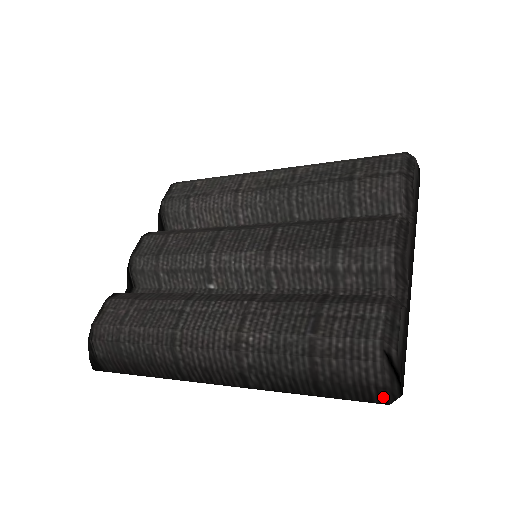
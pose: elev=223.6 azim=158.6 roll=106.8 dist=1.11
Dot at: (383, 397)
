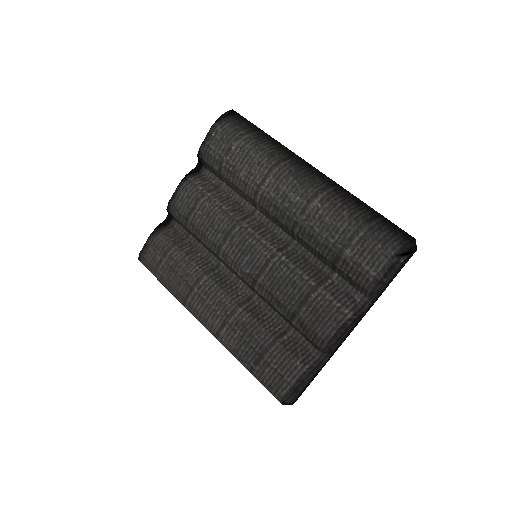
Dot at: occluded
